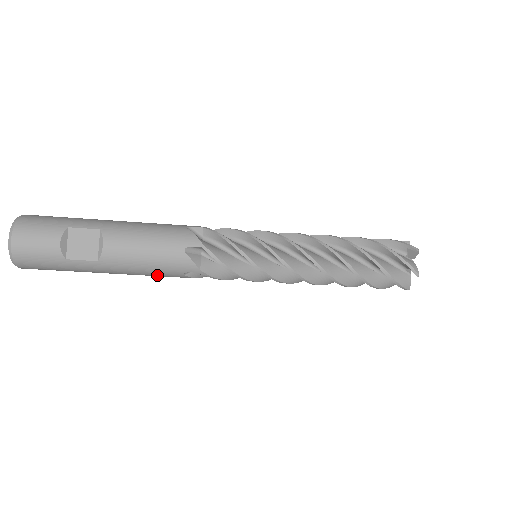
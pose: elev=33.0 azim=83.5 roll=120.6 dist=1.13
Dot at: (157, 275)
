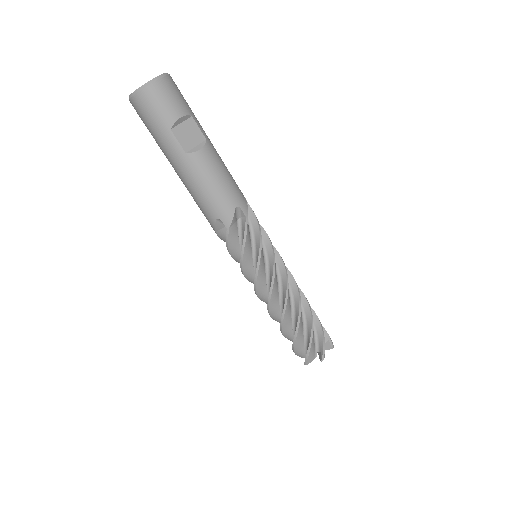
Dot at: (200, 201)
